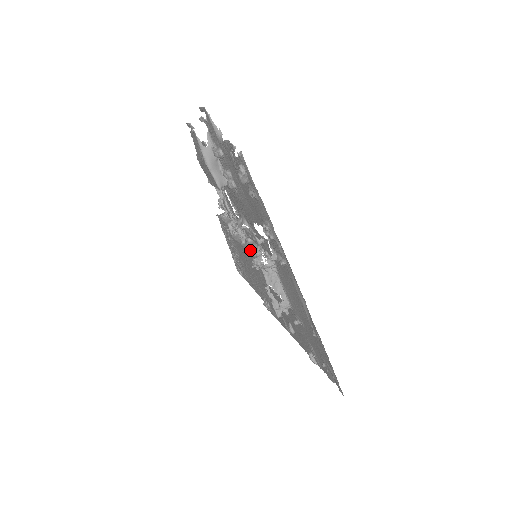
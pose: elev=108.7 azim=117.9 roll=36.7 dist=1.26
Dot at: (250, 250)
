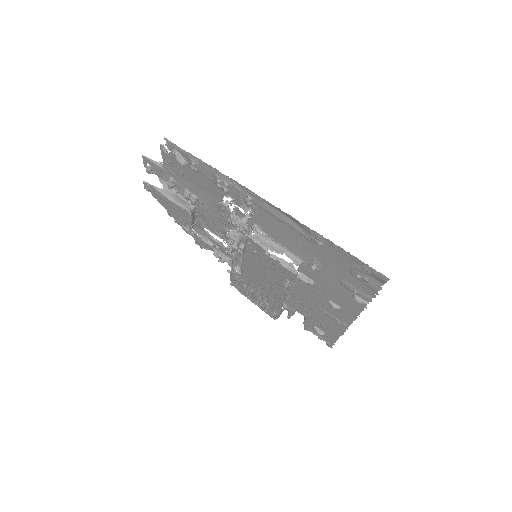
Dot at: (244, 248)
